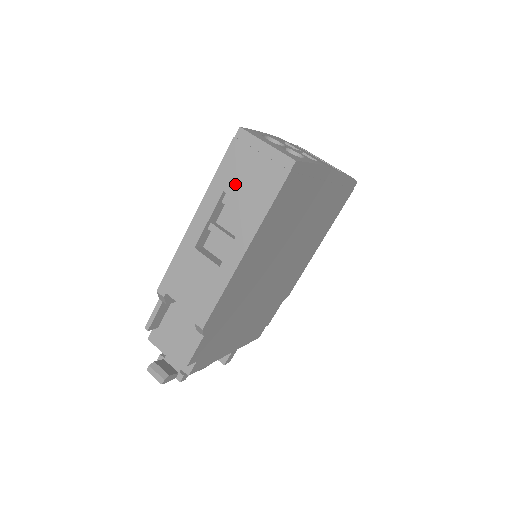
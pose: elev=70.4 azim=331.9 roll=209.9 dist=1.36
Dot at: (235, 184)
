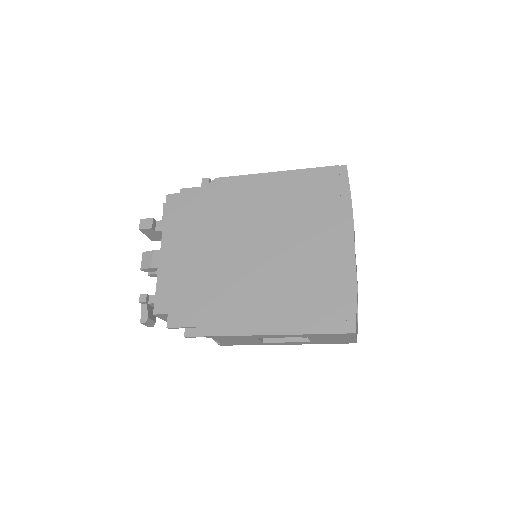
Dot at: (318, 338)
